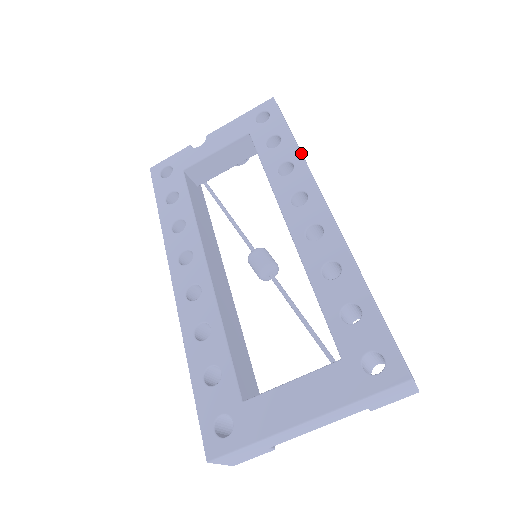
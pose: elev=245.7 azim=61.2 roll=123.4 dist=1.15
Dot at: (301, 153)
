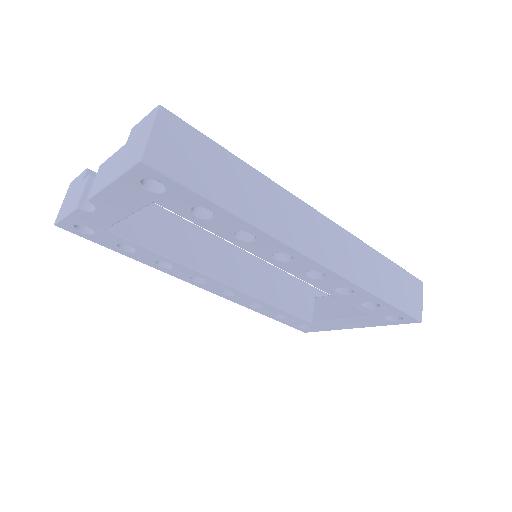
Dot at: (254, 226)
